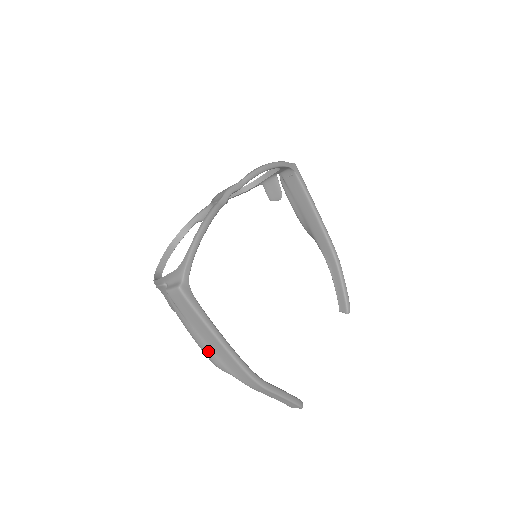
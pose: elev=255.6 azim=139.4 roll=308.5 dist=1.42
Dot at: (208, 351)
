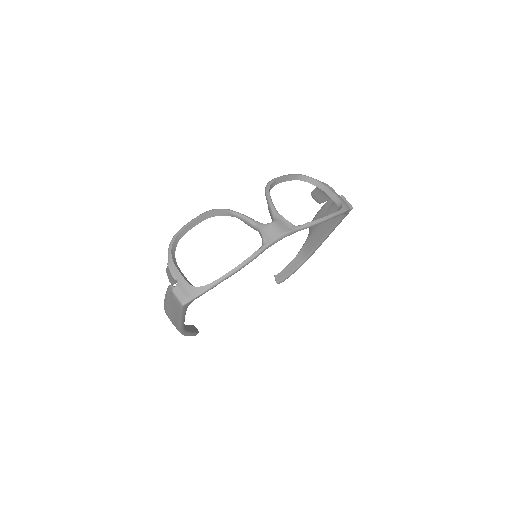
Dot at: (168, 311)
